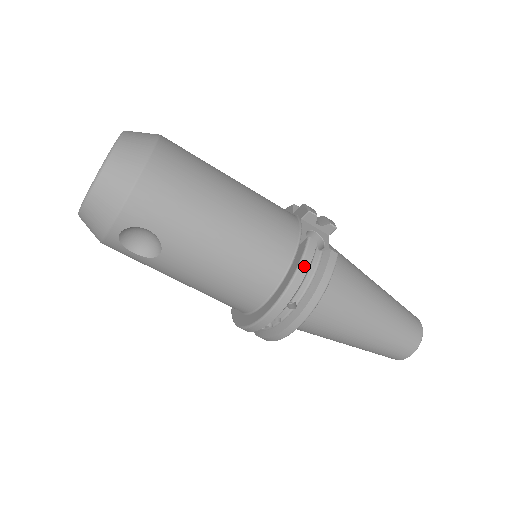
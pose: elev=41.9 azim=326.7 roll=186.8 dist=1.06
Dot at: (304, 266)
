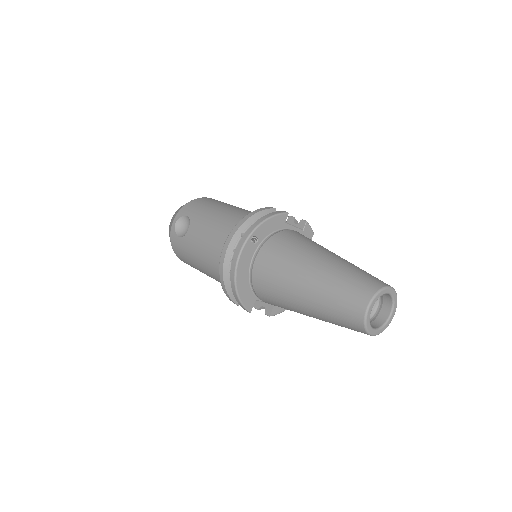
Dot at: (257, 211)
